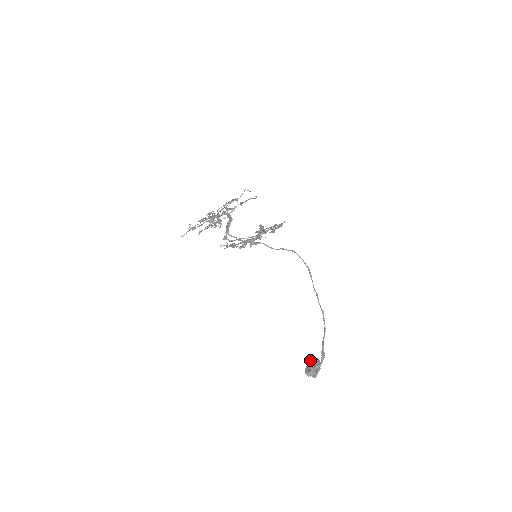
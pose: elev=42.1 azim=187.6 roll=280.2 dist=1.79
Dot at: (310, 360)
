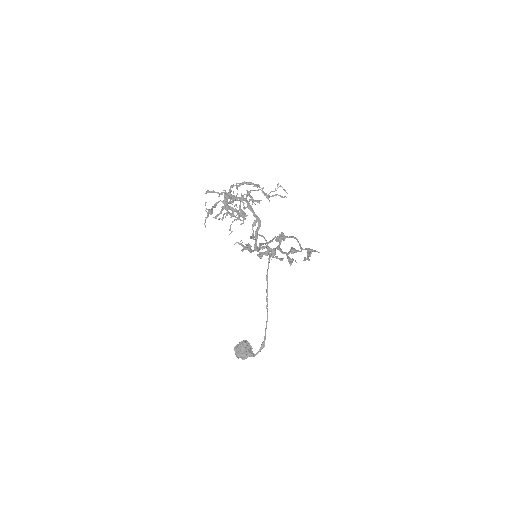
Dot at: (243, 343)
